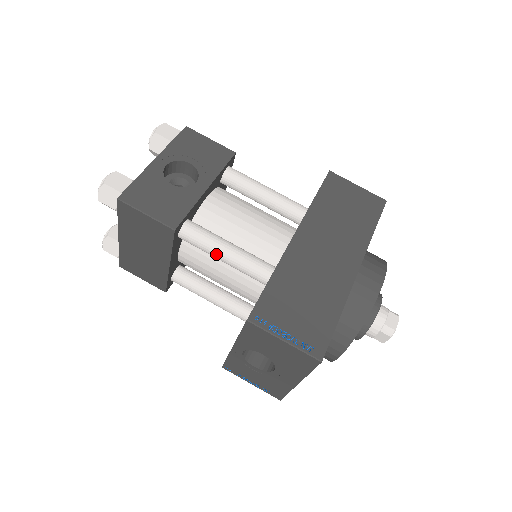
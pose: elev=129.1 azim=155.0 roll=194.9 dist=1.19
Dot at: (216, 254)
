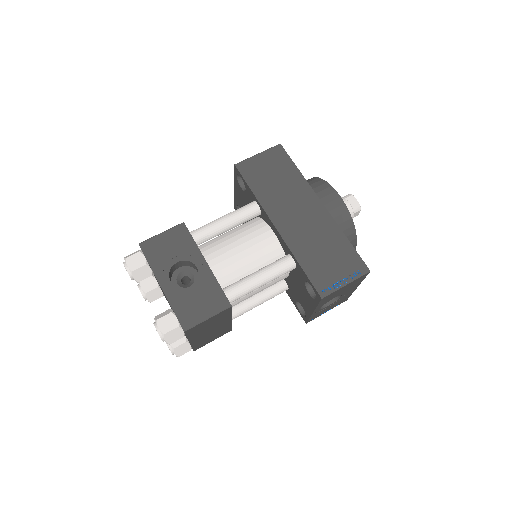
Dot at: (258, 287)
